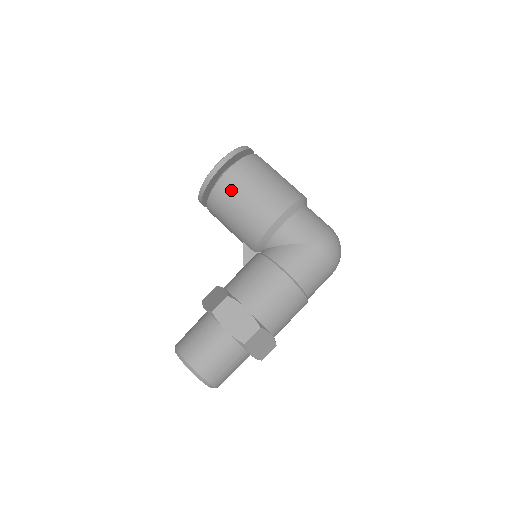
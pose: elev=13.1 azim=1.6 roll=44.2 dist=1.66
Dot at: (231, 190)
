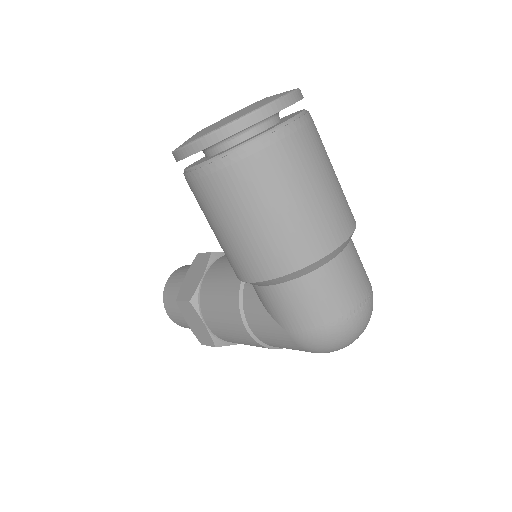
Dot at: (197, 199)
